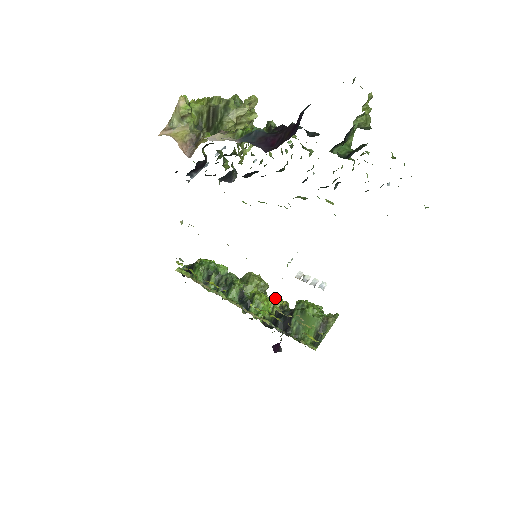
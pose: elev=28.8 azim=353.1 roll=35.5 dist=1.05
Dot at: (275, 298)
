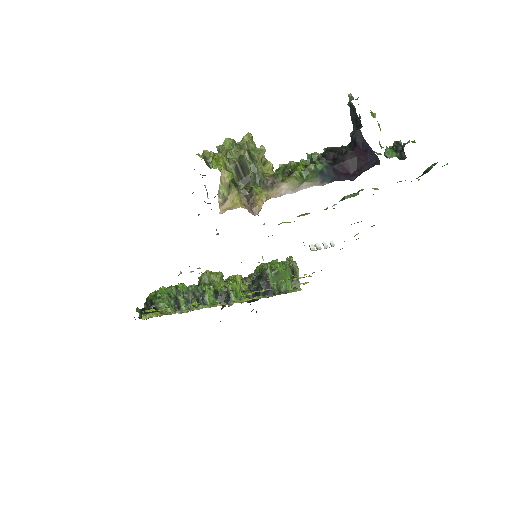
Dot at: (235, 278)
